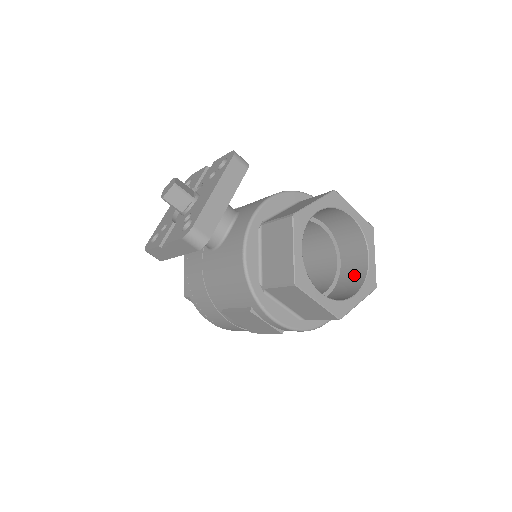
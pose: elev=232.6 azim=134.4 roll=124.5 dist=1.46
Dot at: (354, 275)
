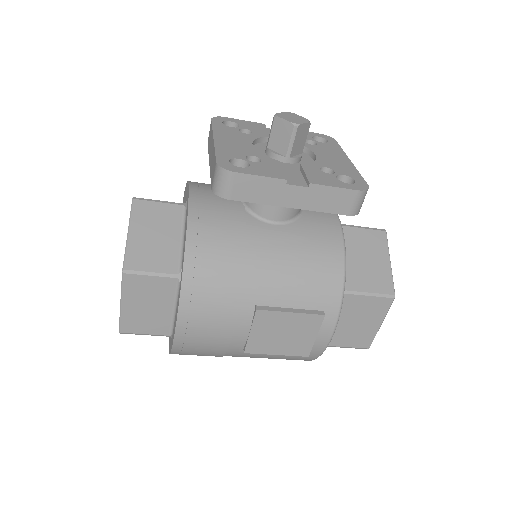
Dot at: occluded
